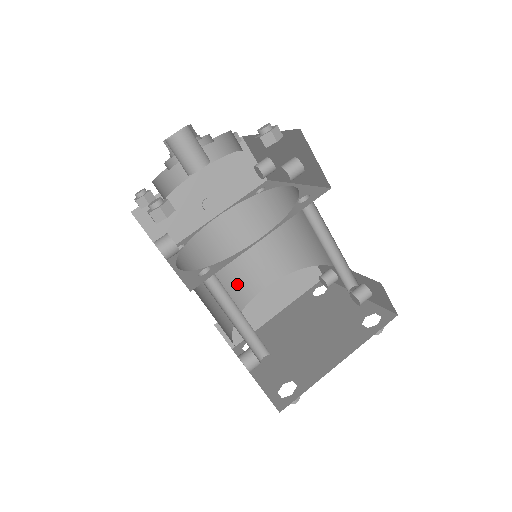
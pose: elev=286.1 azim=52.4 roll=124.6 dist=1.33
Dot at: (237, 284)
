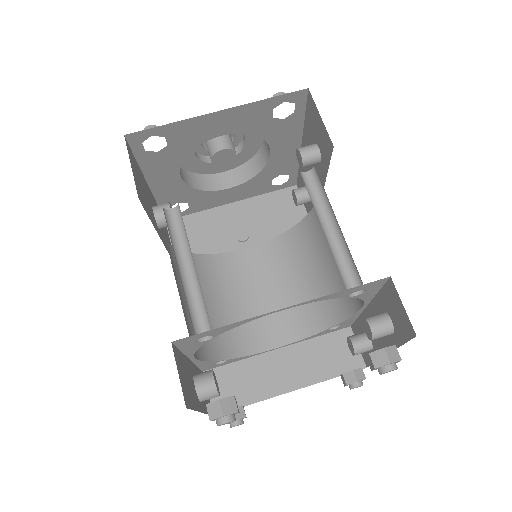
Dot at: (245, 326)
